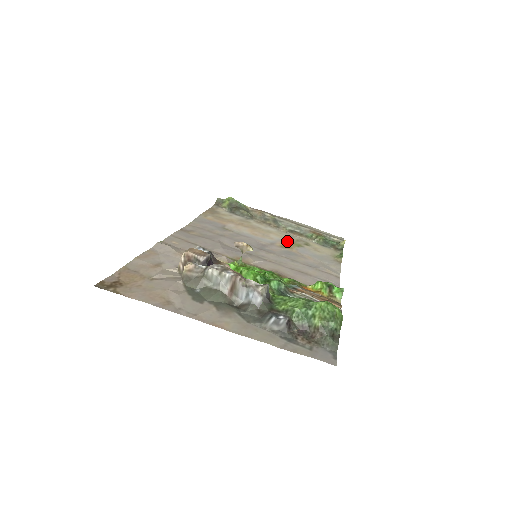
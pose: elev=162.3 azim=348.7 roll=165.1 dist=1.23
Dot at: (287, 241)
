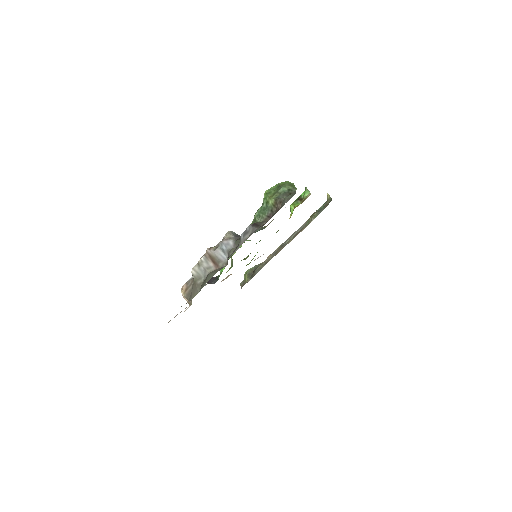
Dot at: occluded
